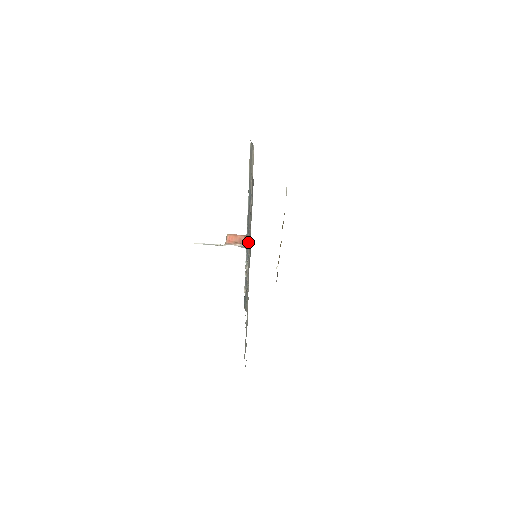
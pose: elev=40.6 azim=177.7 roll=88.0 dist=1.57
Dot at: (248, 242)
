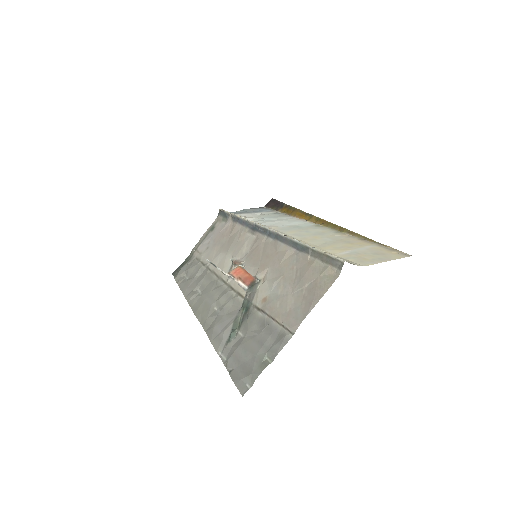
Dot at: (251, 289)
